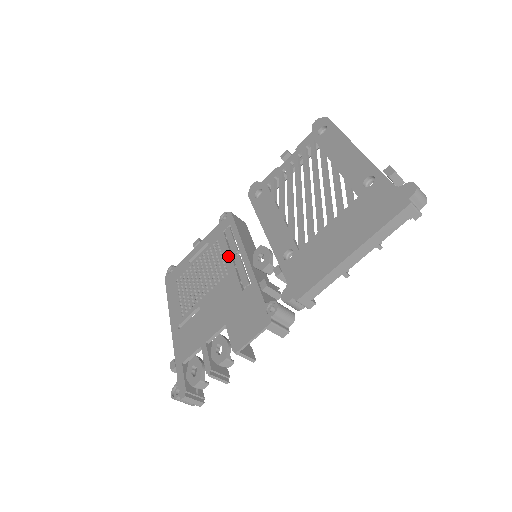
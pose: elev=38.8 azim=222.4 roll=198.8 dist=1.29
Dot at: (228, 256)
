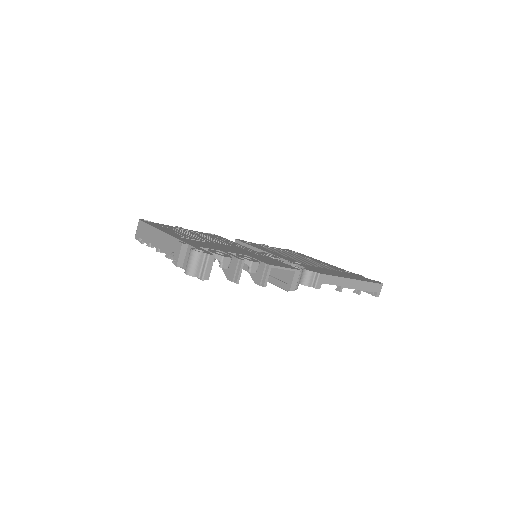
Dot at: (230, 243)
